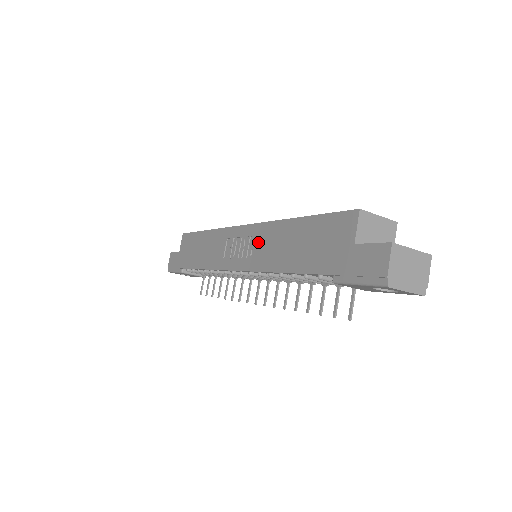
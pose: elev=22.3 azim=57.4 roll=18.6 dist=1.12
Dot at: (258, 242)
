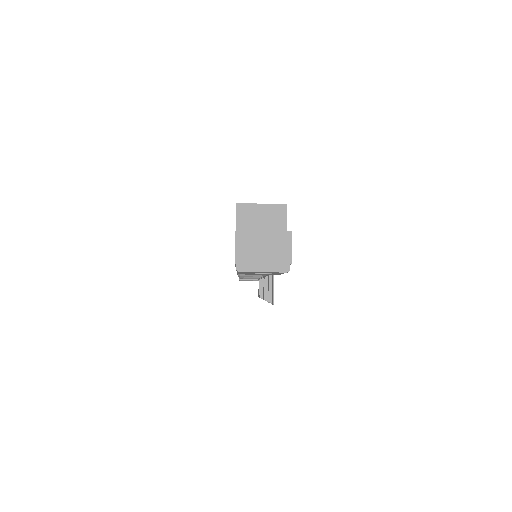
Dot at: occluded
